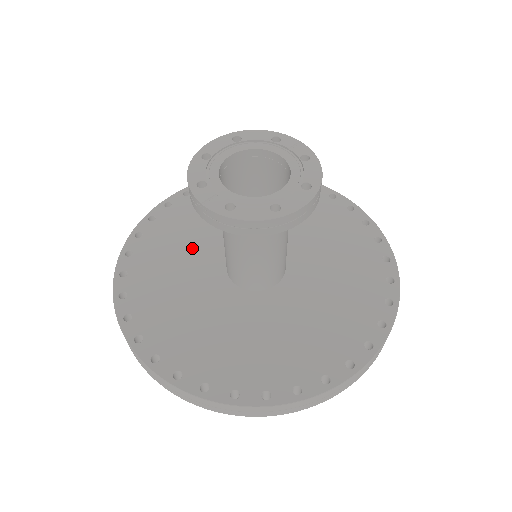
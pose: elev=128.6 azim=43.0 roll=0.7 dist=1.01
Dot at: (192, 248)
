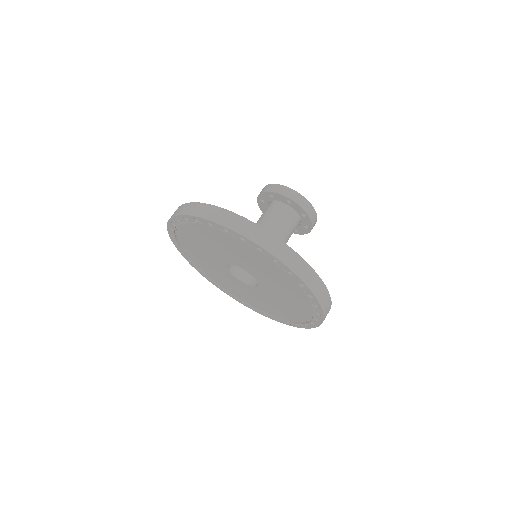
Dot at: occluded
